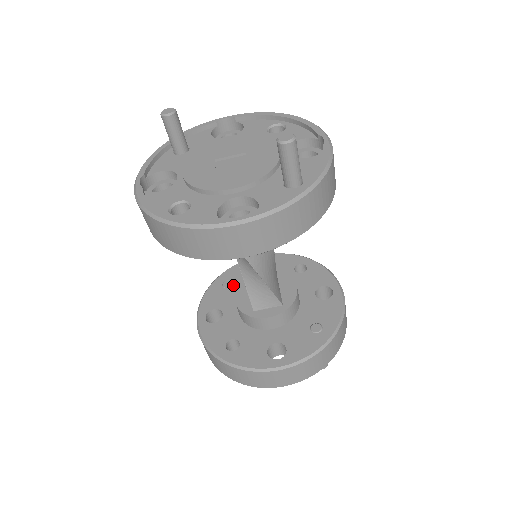
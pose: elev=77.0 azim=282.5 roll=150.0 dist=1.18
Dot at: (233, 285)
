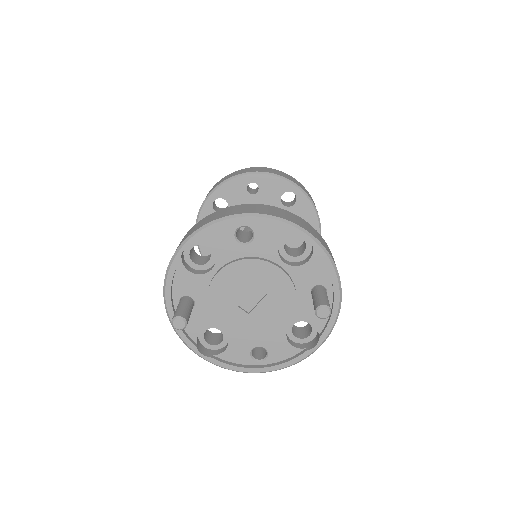
Dot at: occluded
